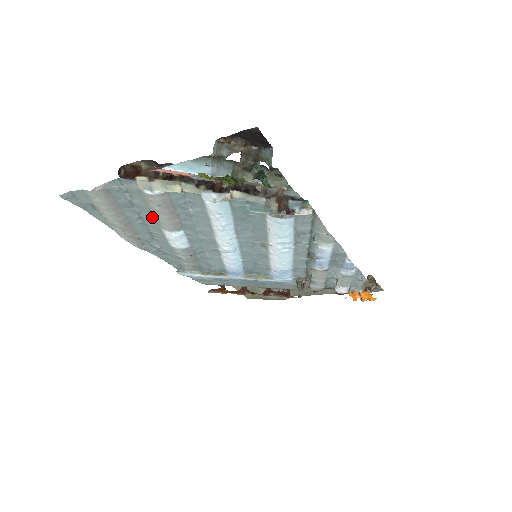
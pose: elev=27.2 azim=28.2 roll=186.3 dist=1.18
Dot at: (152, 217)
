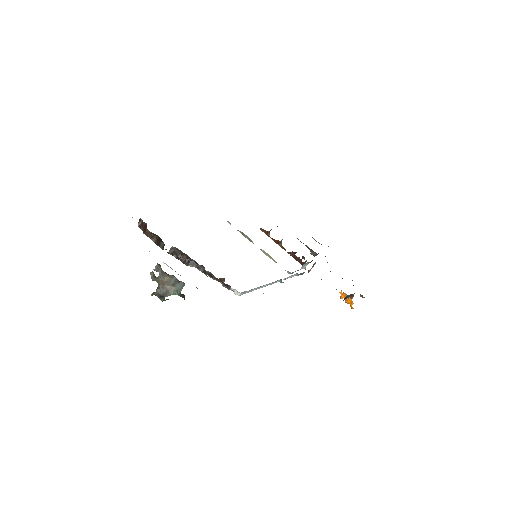
Dot at: occluded
